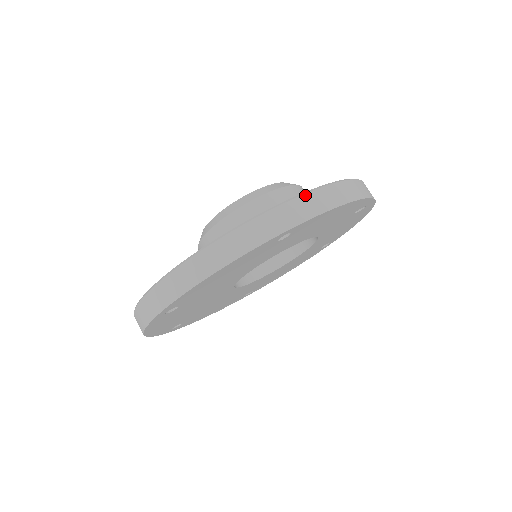
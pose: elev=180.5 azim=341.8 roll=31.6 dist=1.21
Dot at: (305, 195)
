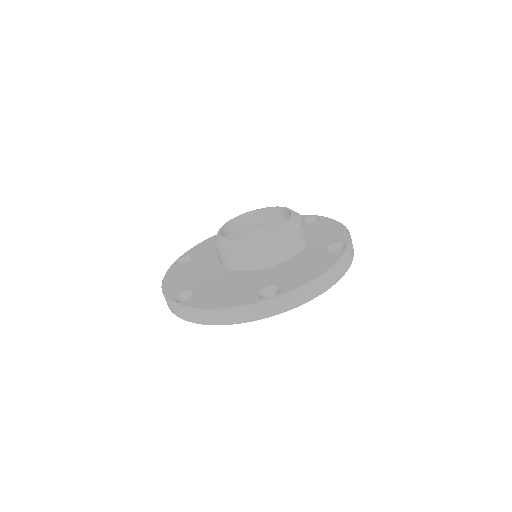
Dot at: occluded
